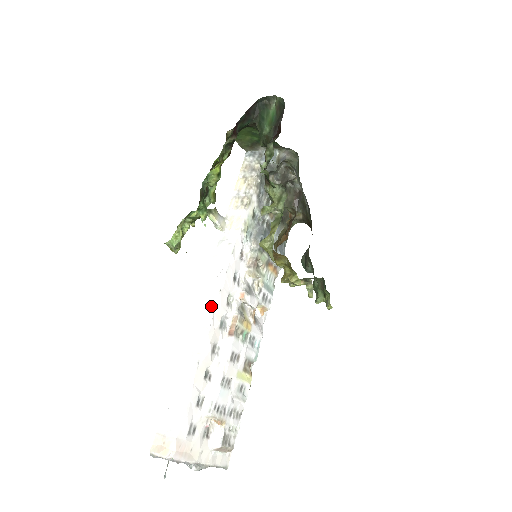
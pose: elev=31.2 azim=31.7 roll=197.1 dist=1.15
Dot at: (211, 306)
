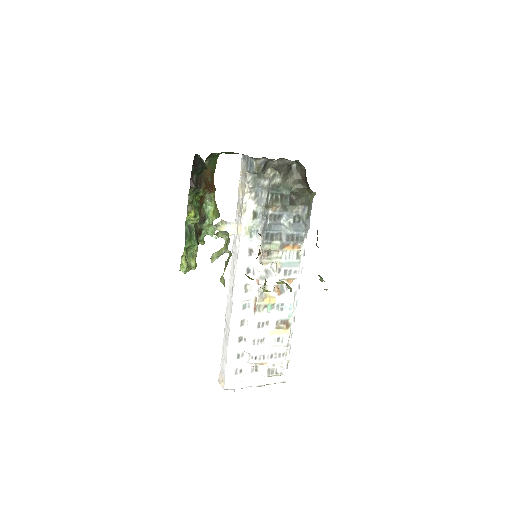
Dot at: (231, 297)
